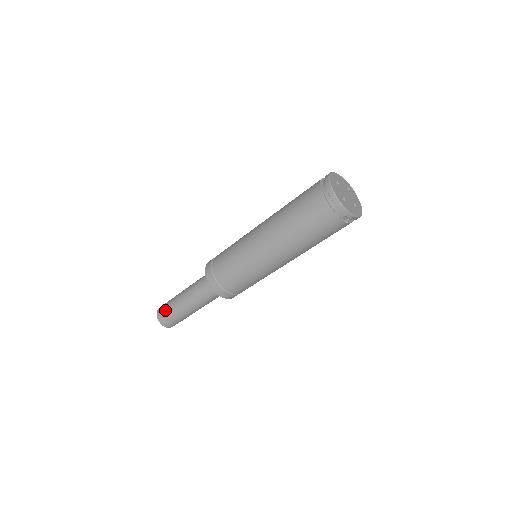
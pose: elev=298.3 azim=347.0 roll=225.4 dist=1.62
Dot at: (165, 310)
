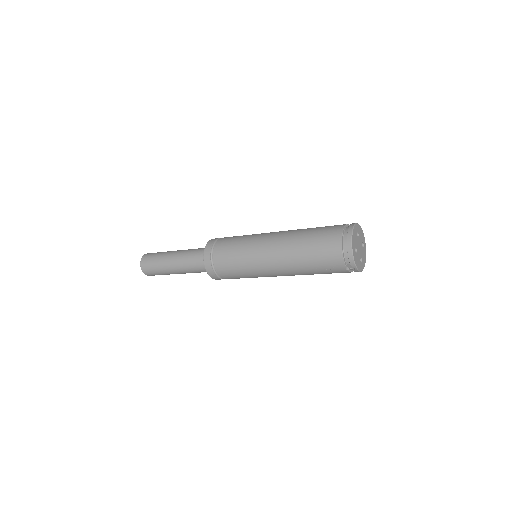
Dot at: (152, 258)
